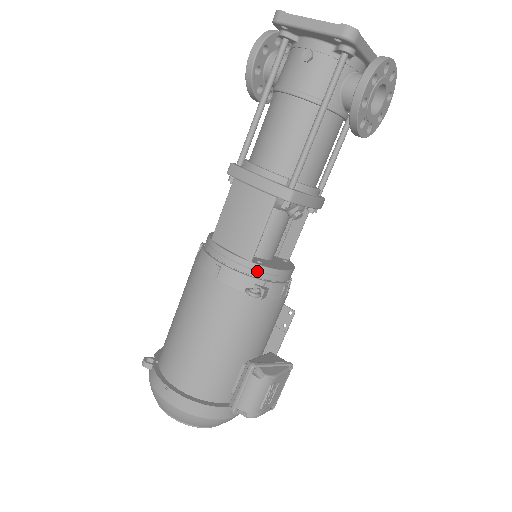
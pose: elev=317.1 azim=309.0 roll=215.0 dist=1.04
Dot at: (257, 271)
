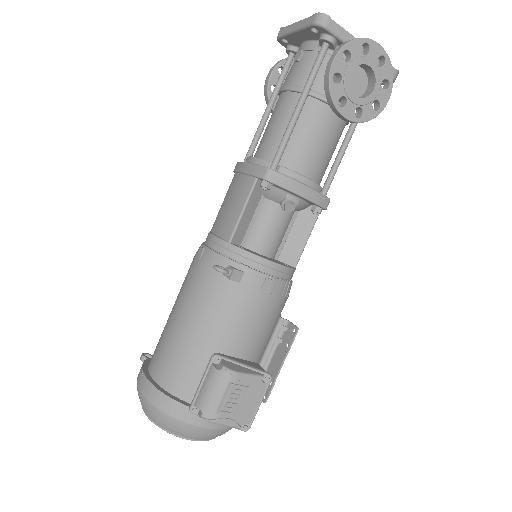
Dot at: (234, 253)
